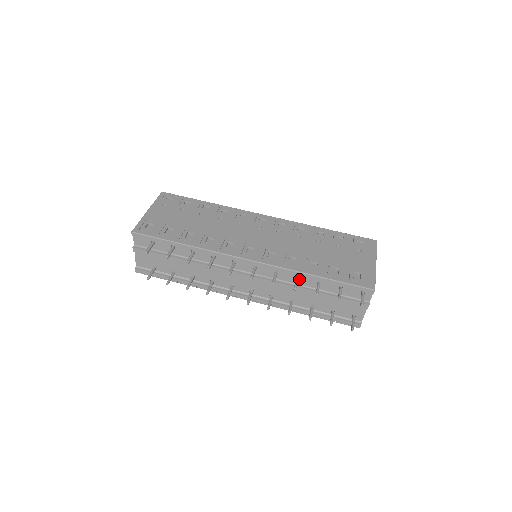
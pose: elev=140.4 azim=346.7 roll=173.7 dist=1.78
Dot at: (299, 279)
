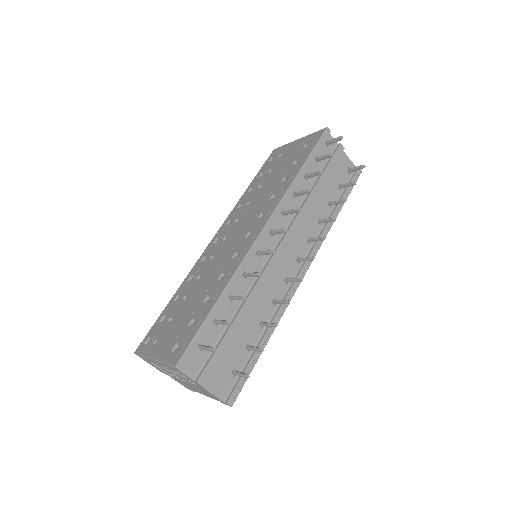
Dot at: (298, 195)
